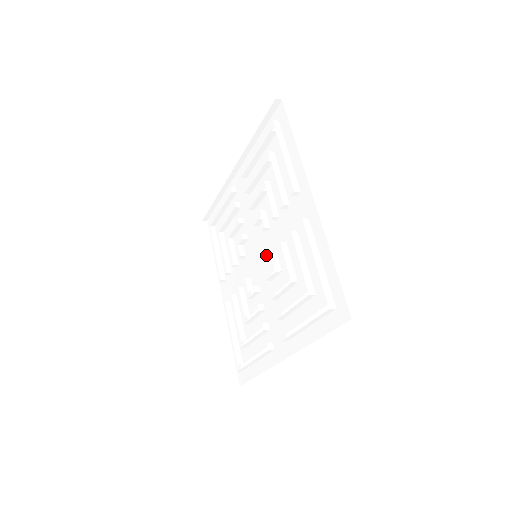
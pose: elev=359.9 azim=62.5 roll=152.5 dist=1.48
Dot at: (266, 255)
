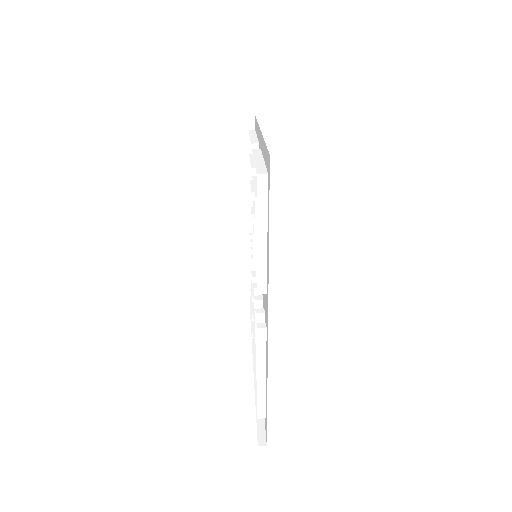
Dot at: occluded
